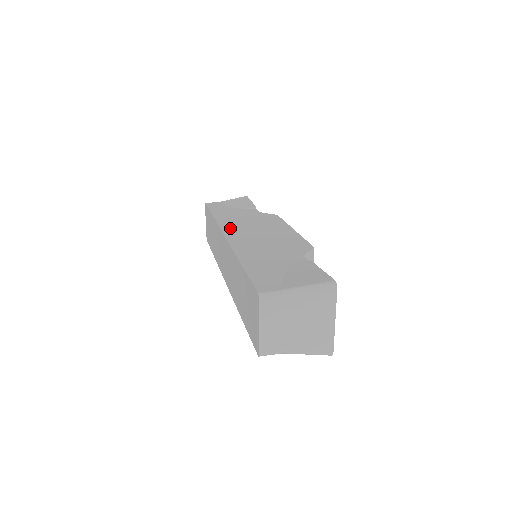
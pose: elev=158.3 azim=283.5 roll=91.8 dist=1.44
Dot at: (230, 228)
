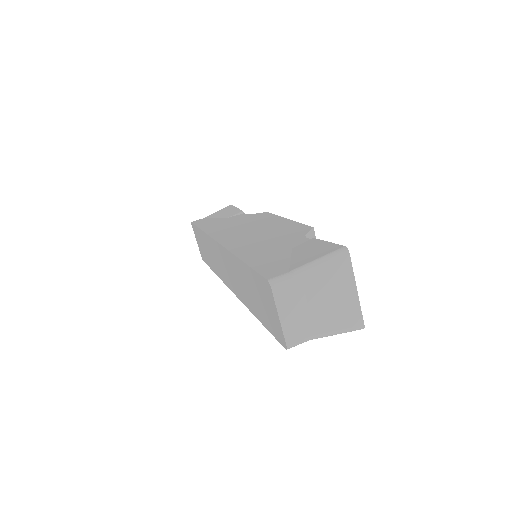
Dot at: (222, 235)
